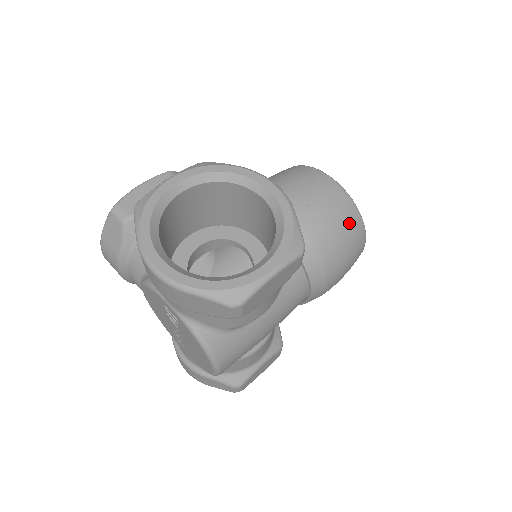
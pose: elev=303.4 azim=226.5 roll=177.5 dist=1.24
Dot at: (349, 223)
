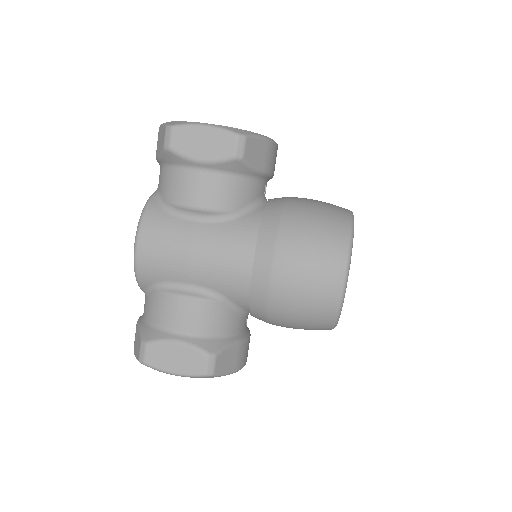
Dot at: (331, 222)
